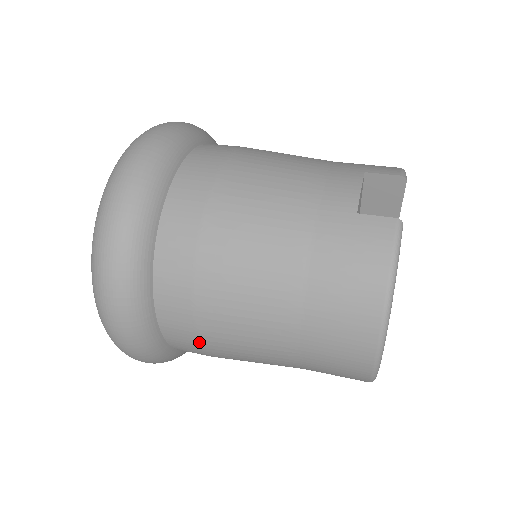
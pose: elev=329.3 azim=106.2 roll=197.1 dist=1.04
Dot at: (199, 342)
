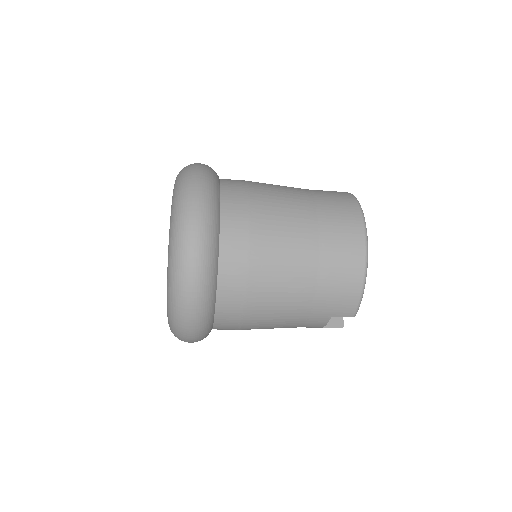
Dot at: (249, 221)
